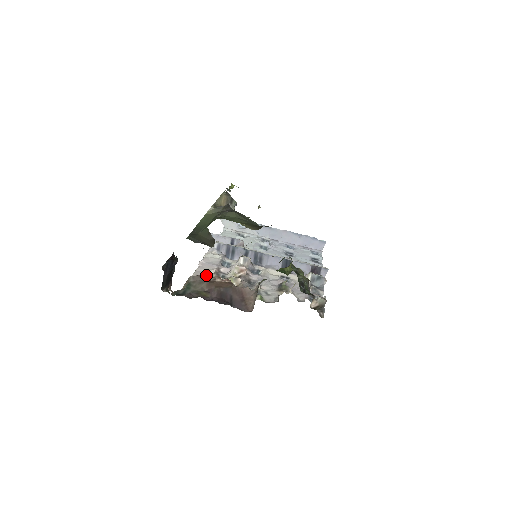
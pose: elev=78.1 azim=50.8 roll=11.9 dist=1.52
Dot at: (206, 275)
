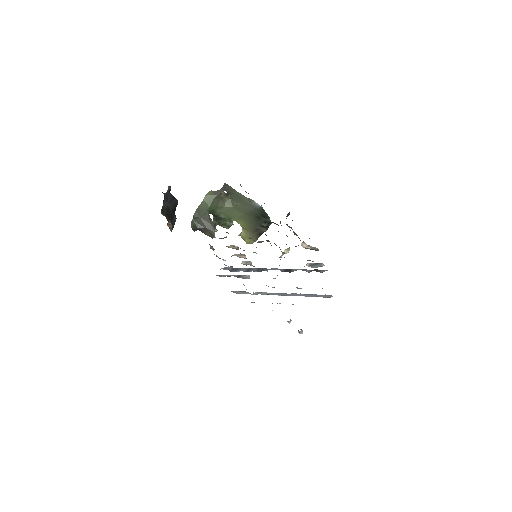
Dot at: occluded
